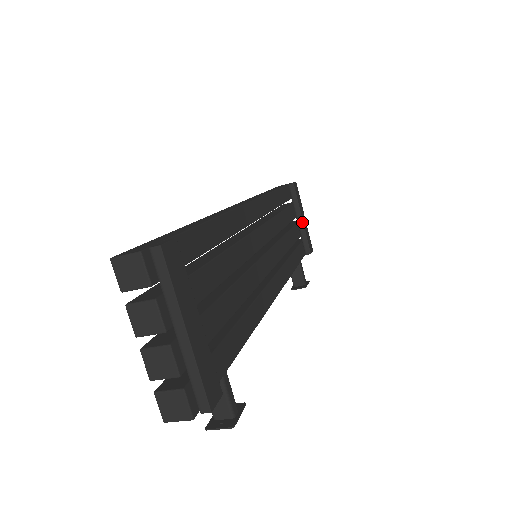
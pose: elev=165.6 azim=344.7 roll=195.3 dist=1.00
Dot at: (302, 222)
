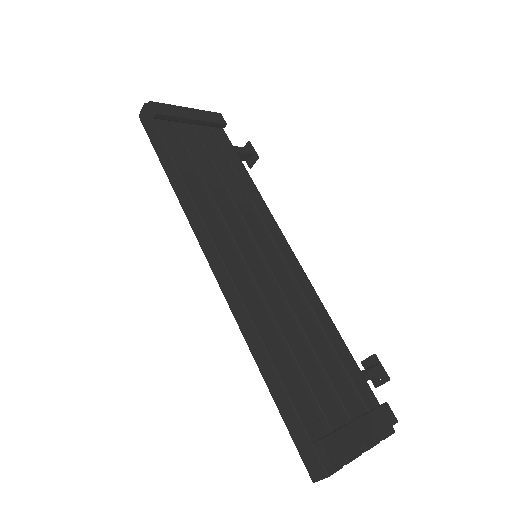
Dot at: (196, 121)
